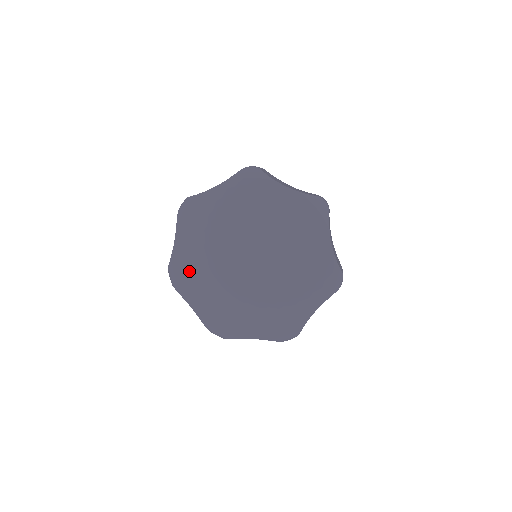
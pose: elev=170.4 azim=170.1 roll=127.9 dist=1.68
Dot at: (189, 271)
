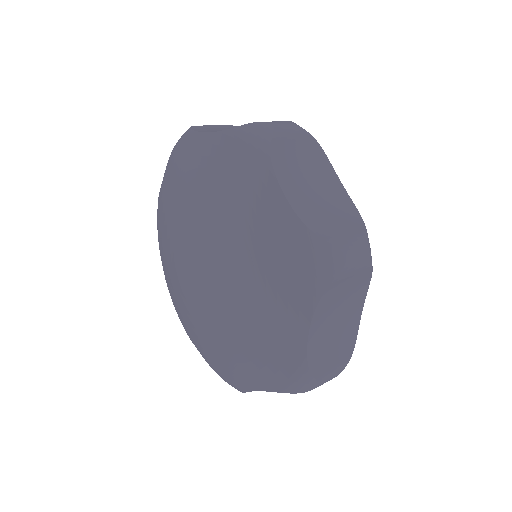
Dot at: (177, 301)
